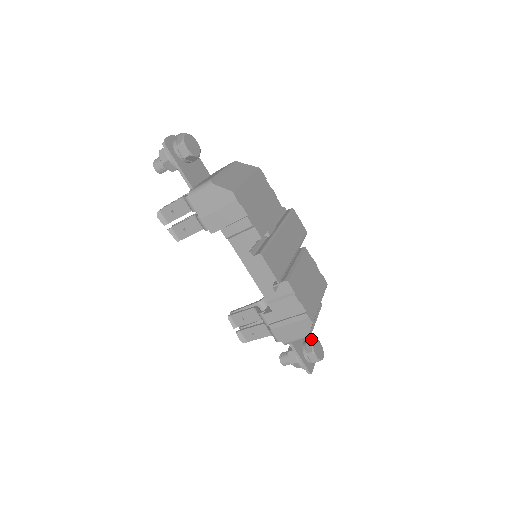
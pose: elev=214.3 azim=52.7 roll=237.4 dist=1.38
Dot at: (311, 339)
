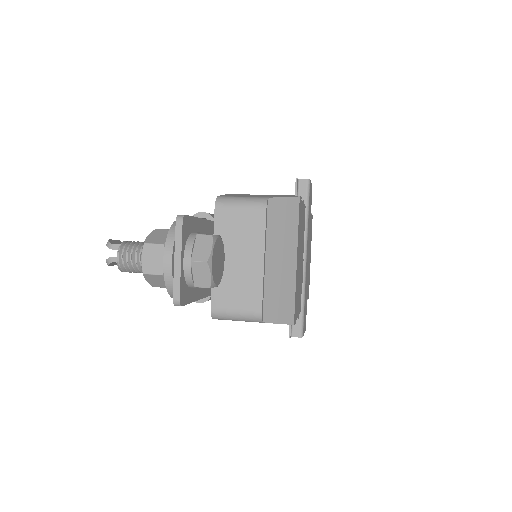
Dot at: occluded
